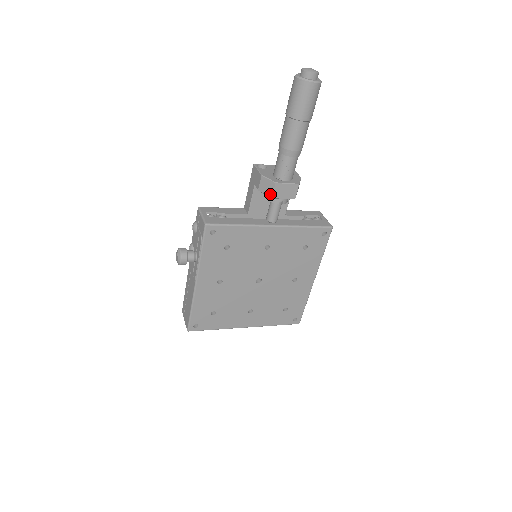
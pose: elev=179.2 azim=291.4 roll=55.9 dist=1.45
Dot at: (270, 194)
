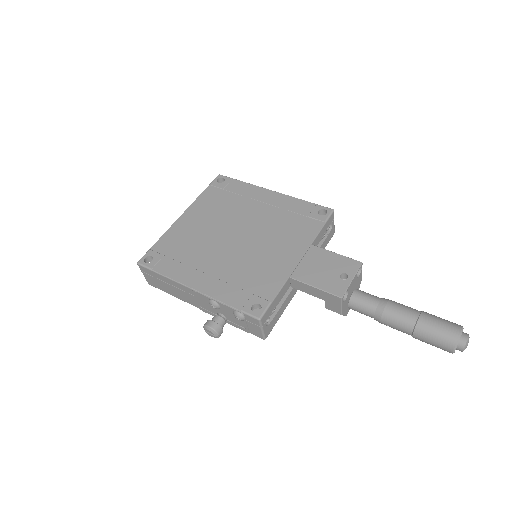
Dot at: occluded
